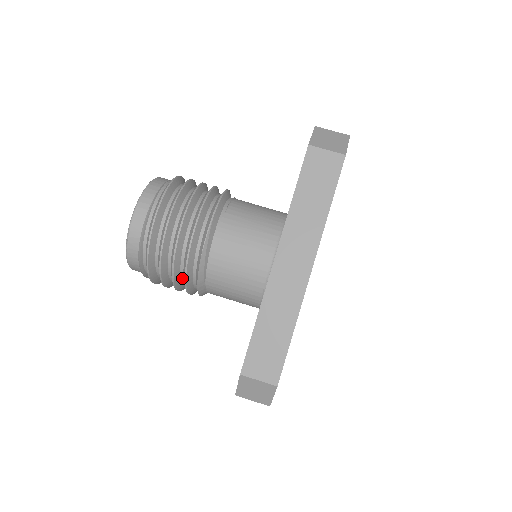
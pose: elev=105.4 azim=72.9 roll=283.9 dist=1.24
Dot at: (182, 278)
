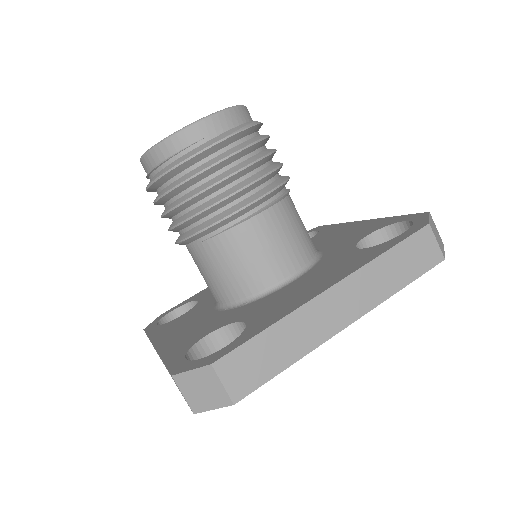
Dot at: occluded
